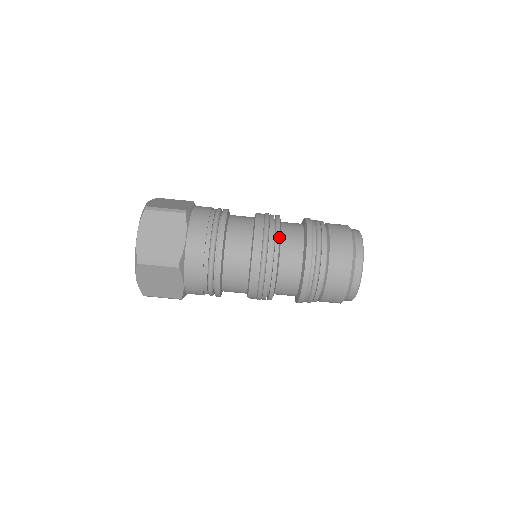
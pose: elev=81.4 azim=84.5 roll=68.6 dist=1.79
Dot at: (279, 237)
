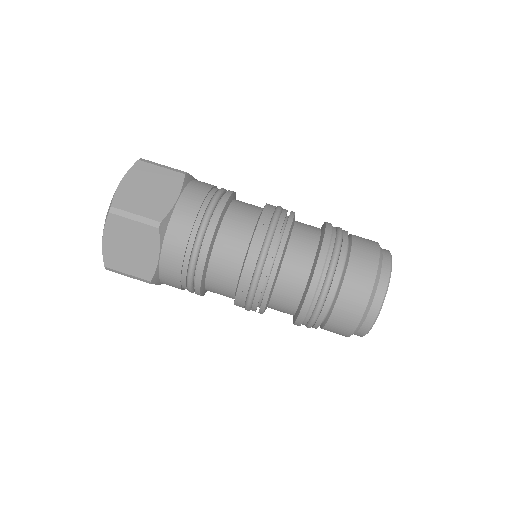
Dot at: (291, 224)
